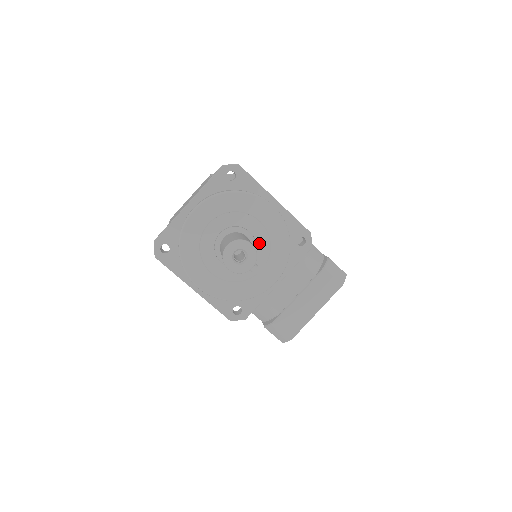
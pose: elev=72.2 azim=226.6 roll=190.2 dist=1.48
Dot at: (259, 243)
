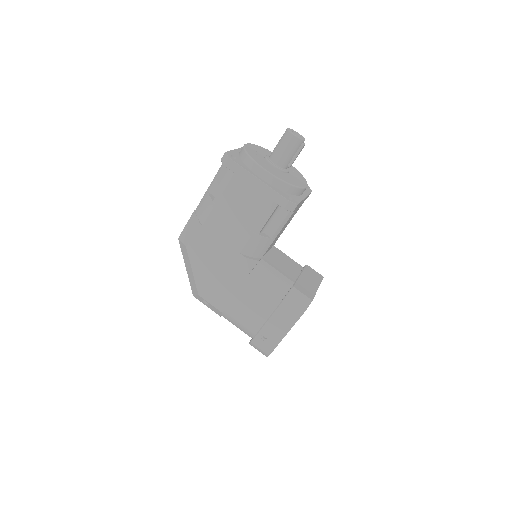
Dot at: occluded
